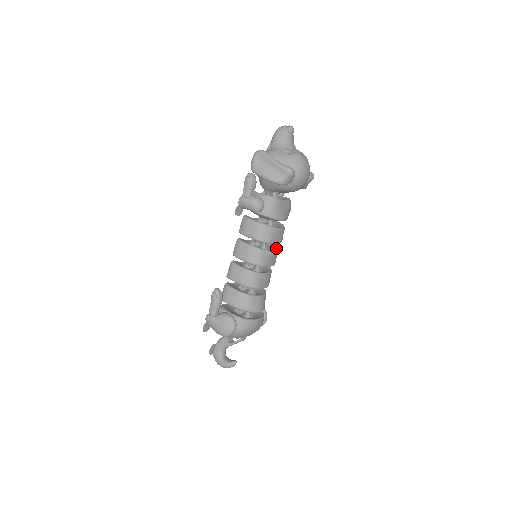
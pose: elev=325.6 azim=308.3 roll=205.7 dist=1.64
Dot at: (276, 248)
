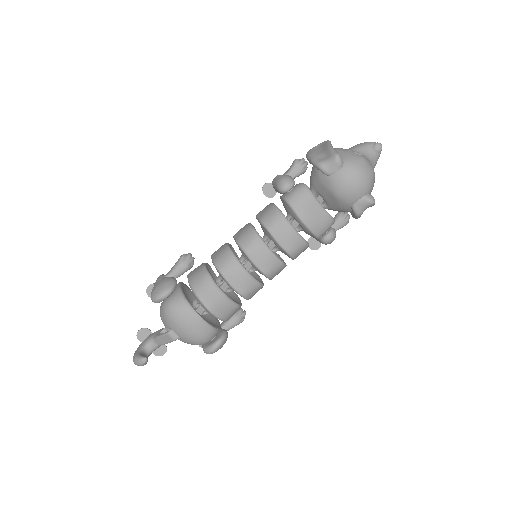
Dot at: occluded
